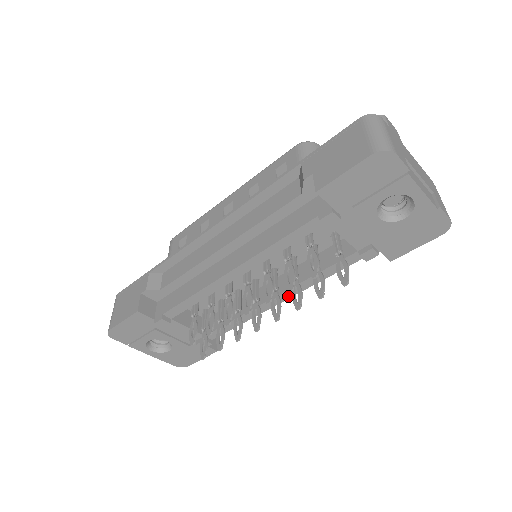
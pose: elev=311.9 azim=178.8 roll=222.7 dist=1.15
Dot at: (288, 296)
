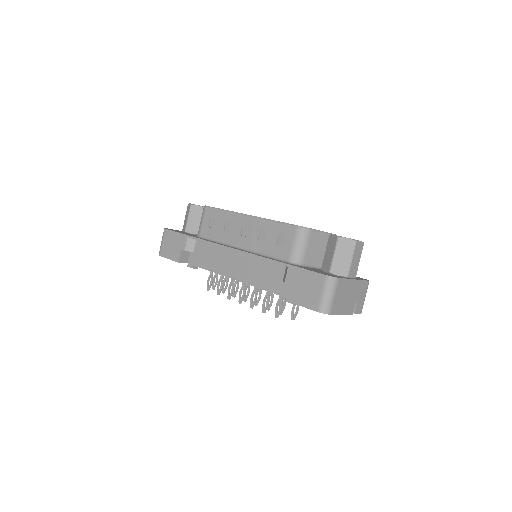
Dot at: occluded
